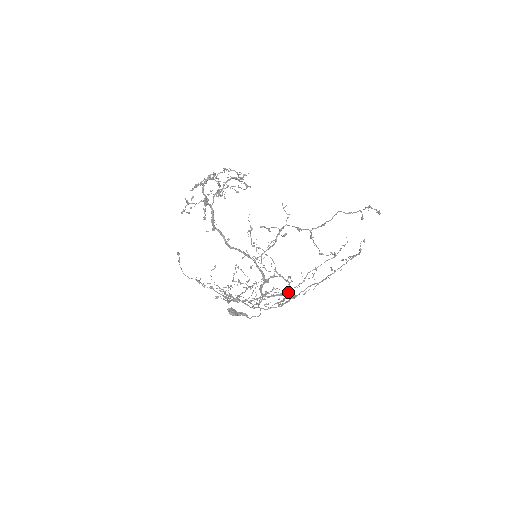
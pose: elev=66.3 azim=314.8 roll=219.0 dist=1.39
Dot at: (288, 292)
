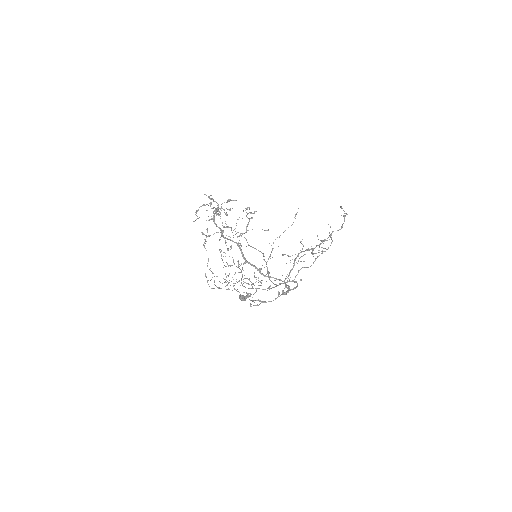
Dot at: occluded
